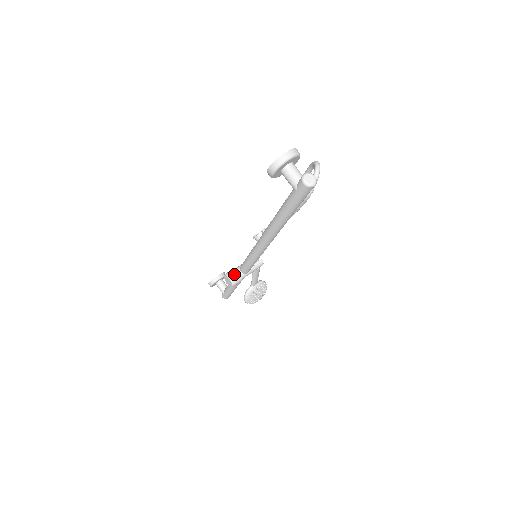
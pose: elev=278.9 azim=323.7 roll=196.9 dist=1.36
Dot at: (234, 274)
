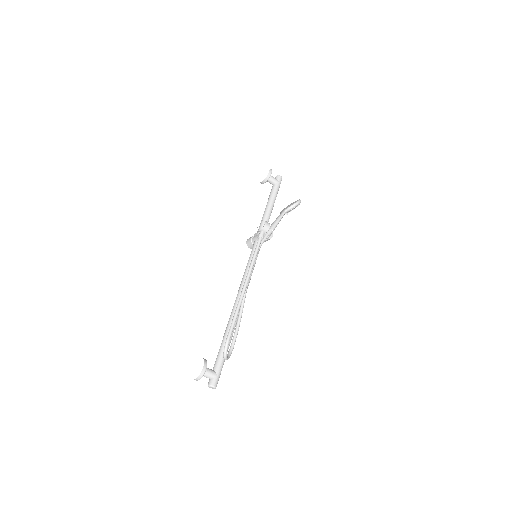
Dot at: (251, 246)
